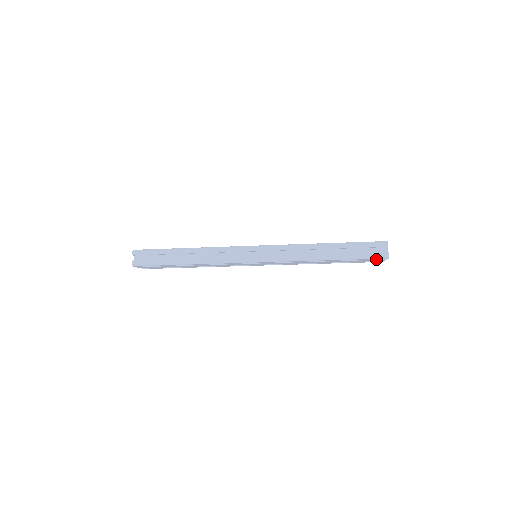
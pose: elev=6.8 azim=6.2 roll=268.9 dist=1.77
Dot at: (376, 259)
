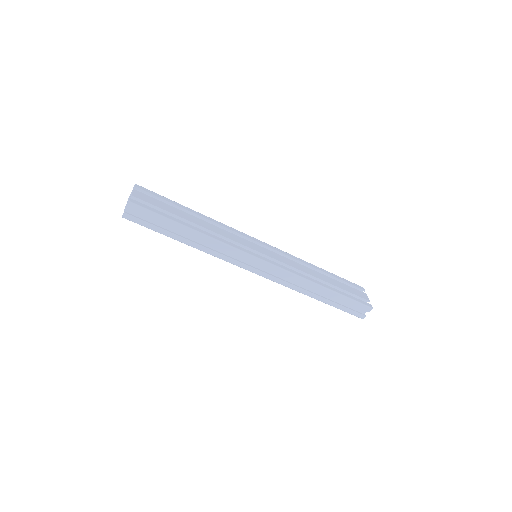
Dot at: occluded
